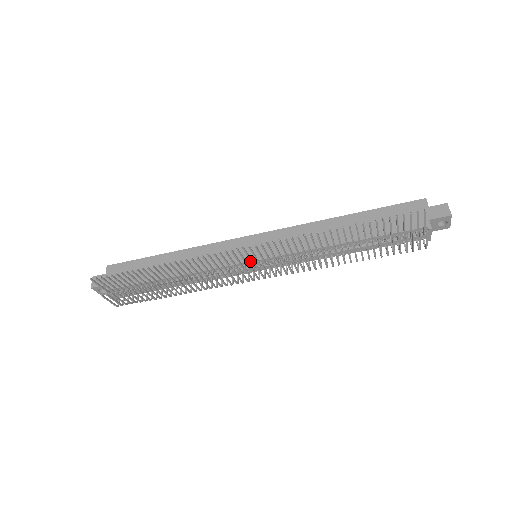
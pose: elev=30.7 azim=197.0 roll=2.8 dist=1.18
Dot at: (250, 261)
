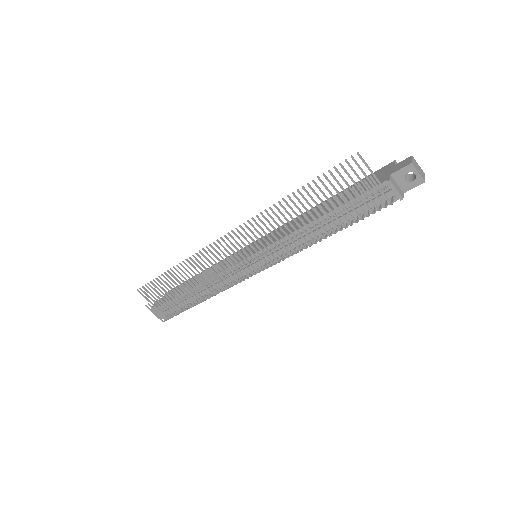
Dot at: occluded
